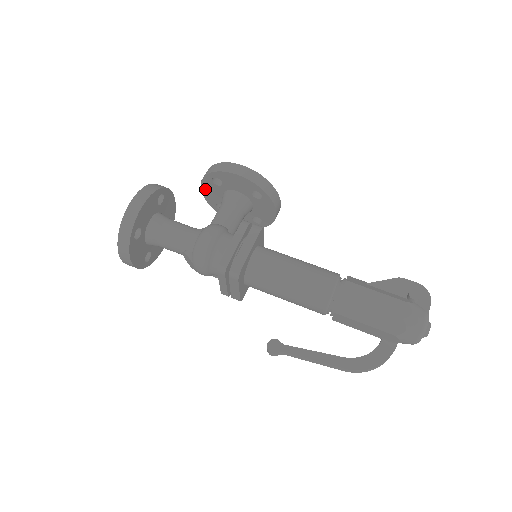
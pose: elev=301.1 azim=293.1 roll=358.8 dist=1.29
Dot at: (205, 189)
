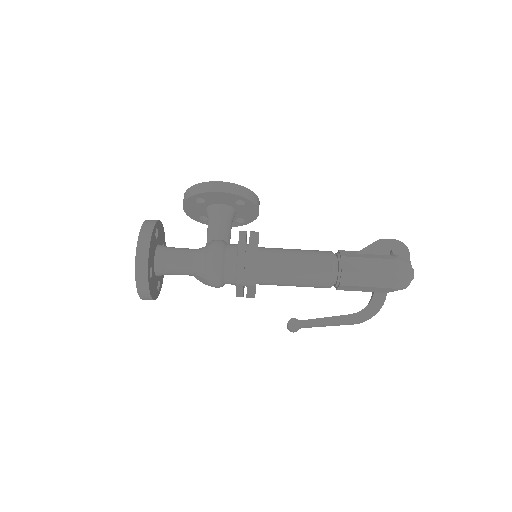
Dot at: (187, 208)
